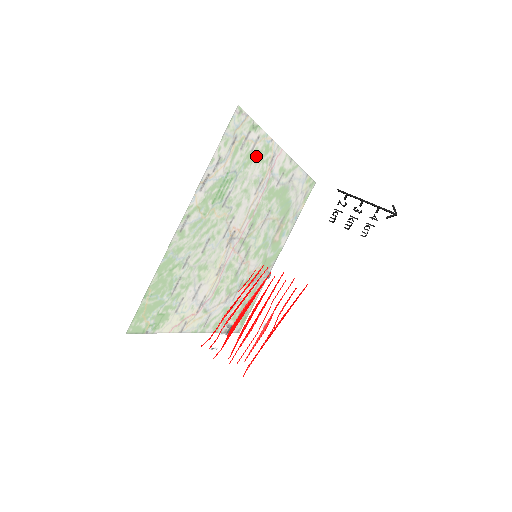
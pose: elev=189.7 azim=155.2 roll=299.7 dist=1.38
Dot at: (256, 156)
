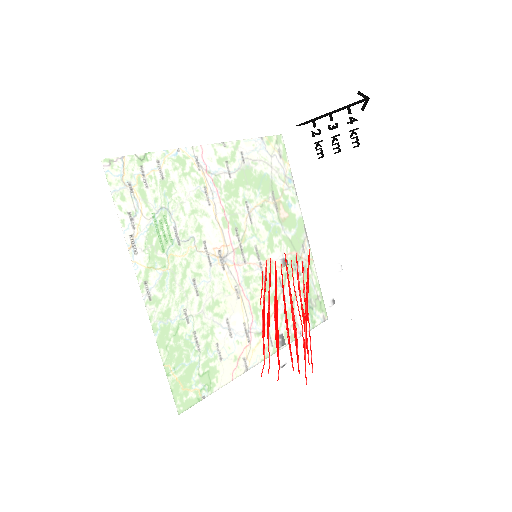
Dot at: (143, 190)
